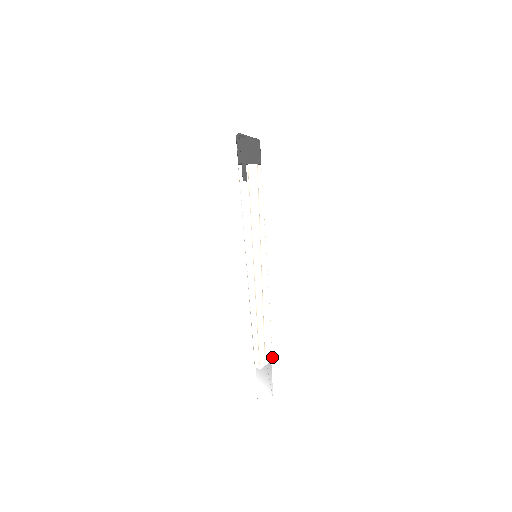
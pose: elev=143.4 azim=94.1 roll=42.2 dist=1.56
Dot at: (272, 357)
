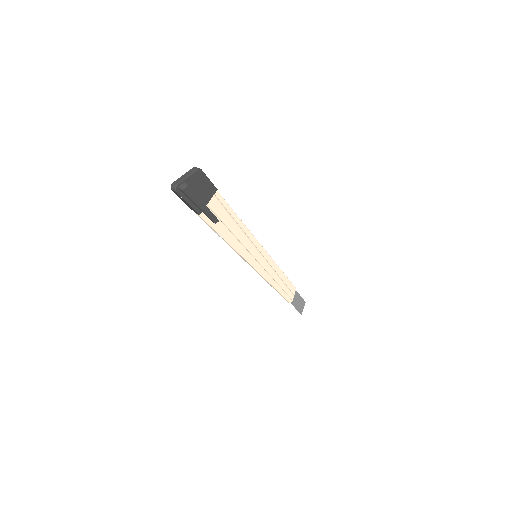
Dot at: (295, 288)
